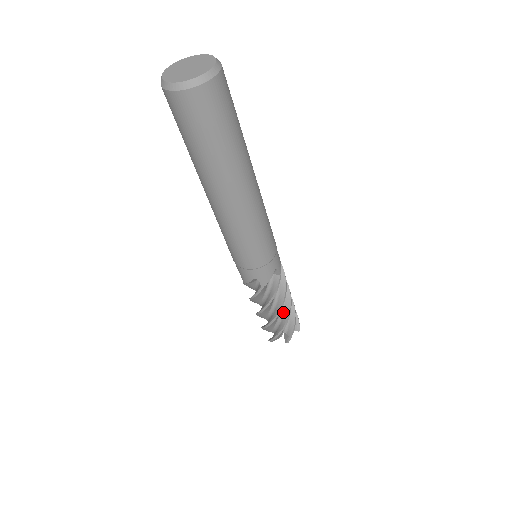
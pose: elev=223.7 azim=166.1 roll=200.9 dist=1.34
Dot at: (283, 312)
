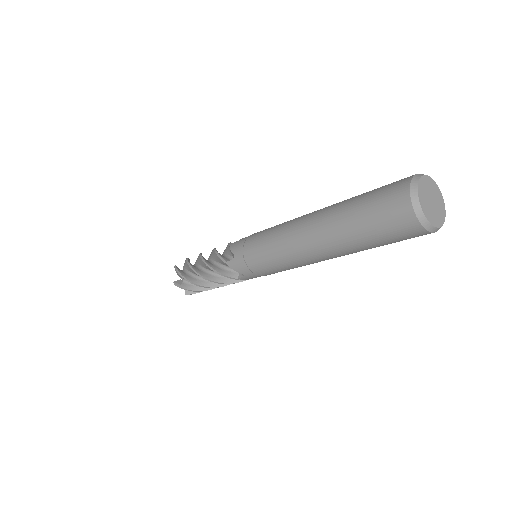
Dot at: occluded
